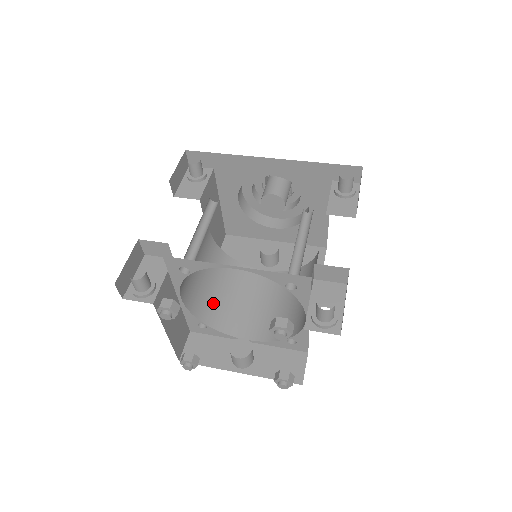
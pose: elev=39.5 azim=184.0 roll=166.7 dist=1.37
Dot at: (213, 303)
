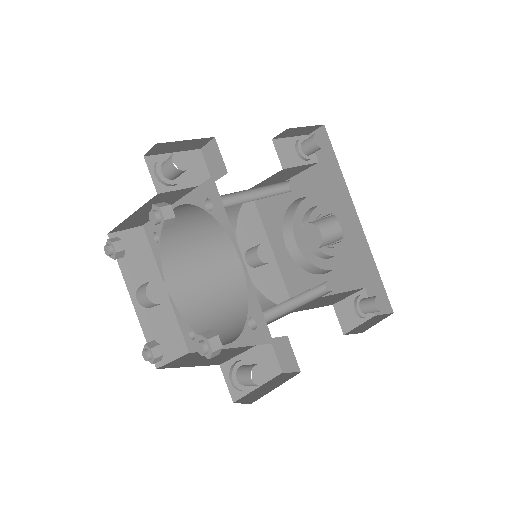
Dot at: (185, 234)
